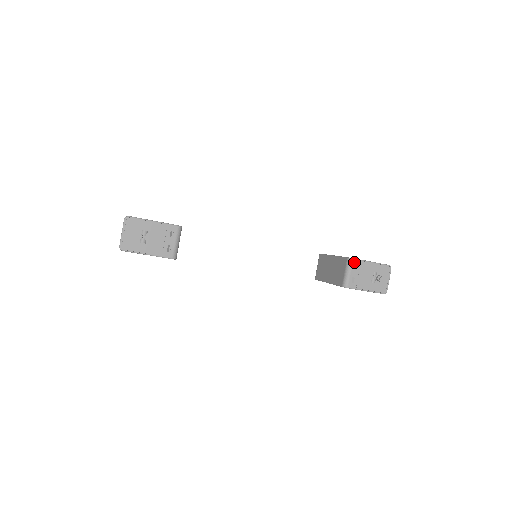
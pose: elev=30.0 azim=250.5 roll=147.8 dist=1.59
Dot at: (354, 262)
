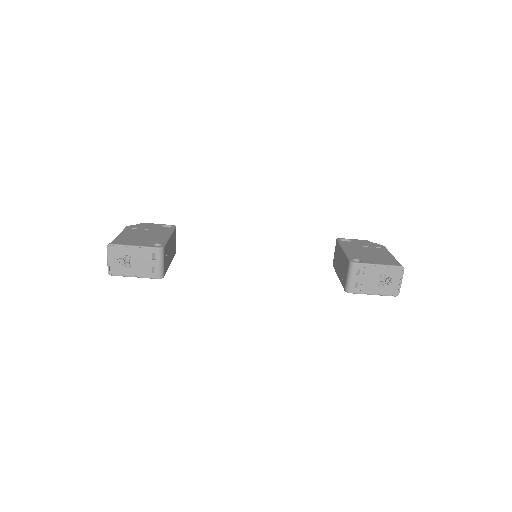
Dot at: (356, 266)
